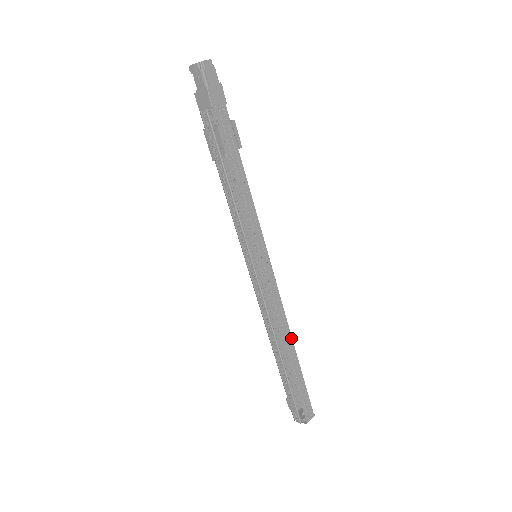
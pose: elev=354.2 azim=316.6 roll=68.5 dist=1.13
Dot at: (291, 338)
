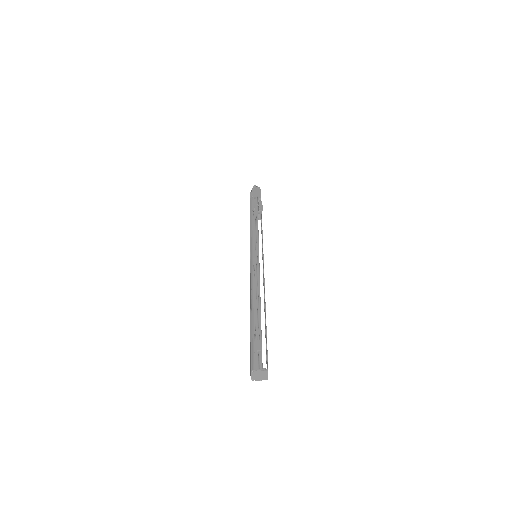
Dot at: occluded
